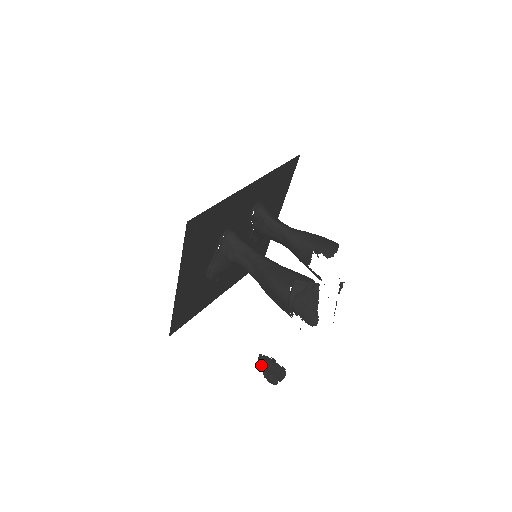
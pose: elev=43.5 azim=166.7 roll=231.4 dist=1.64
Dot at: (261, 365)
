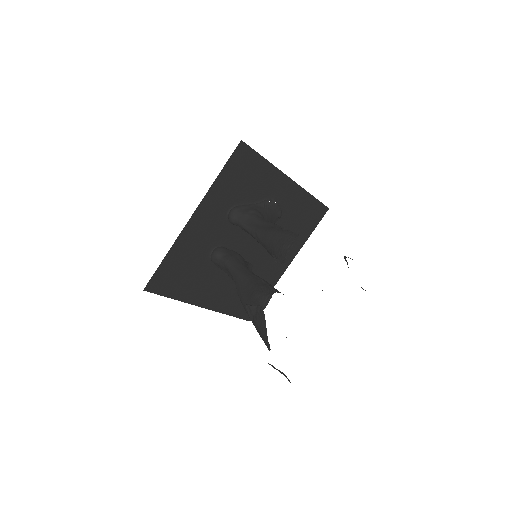
Dot at: (274, 367)
